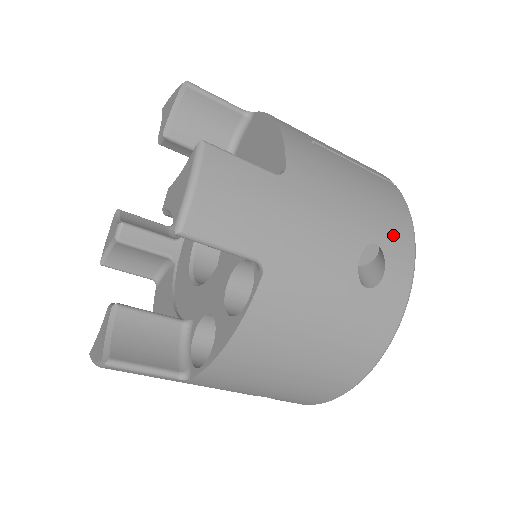
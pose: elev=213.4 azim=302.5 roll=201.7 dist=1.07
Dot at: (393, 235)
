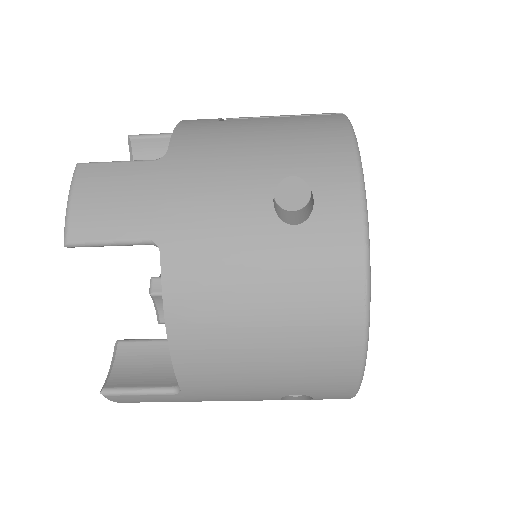
Dot at: (319, 159)
